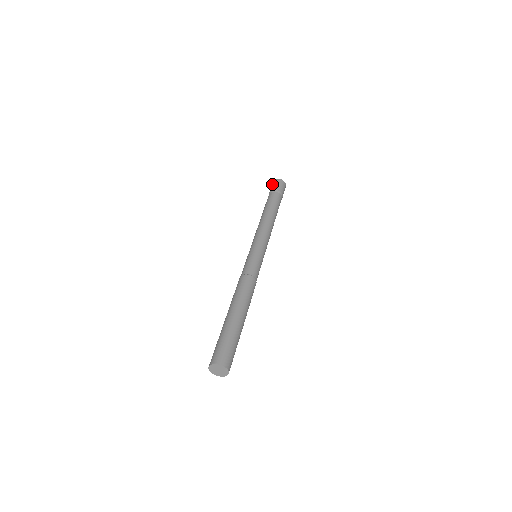
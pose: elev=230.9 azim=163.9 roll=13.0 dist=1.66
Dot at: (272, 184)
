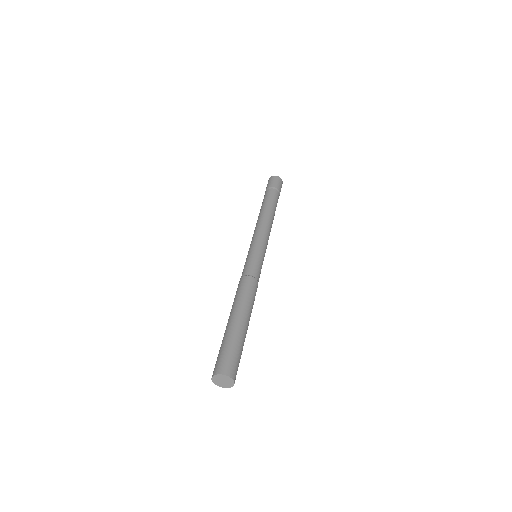
Dot at: occluded
